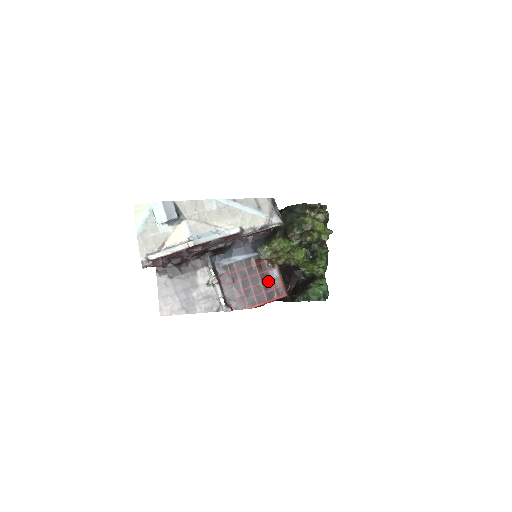
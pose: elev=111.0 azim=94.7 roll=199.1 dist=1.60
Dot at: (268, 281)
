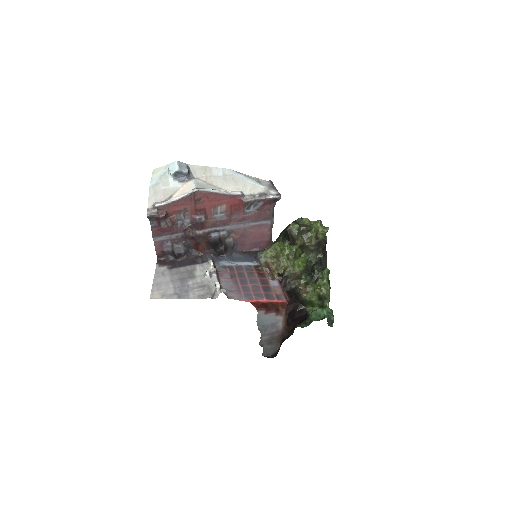
Dot at: (267, 286)
